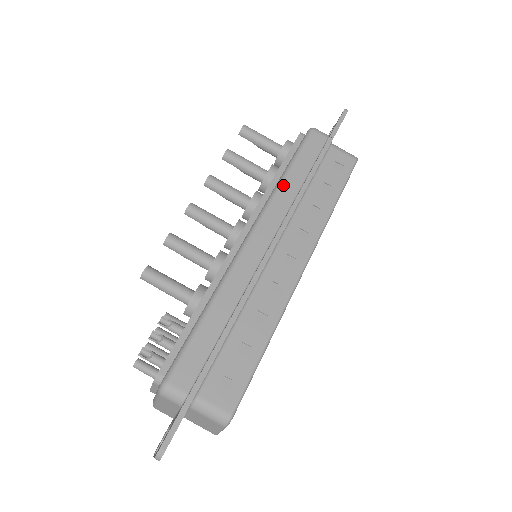
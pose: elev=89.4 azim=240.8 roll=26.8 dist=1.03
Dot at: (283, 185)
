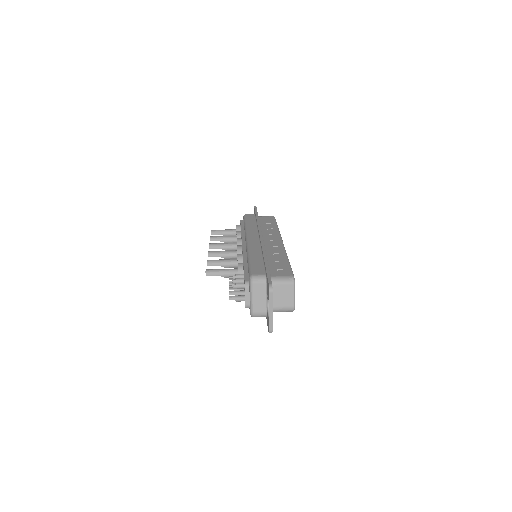
Dot at: (248, 227)
